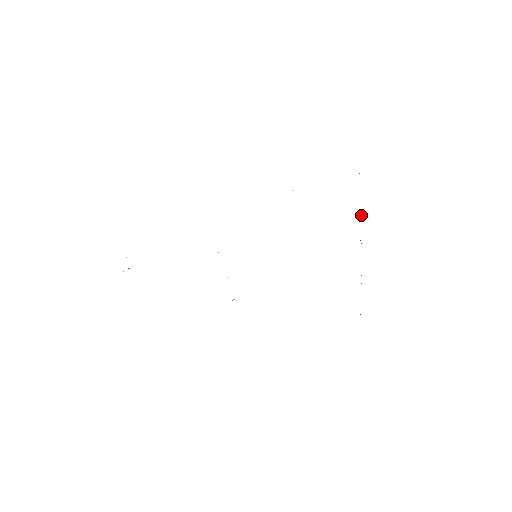
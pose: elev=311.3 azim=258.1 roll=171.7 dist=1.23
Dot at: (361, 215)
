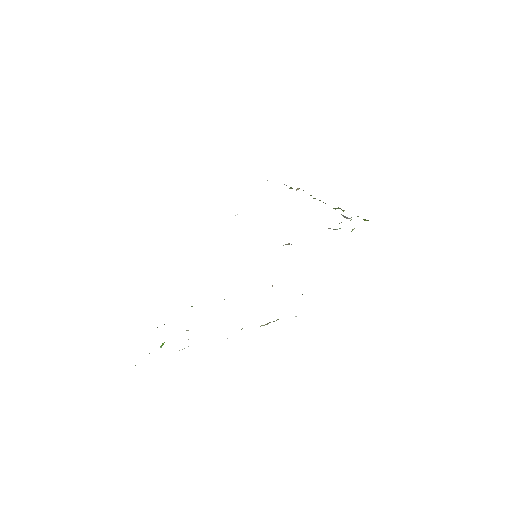
Dot at: (297, 189)
